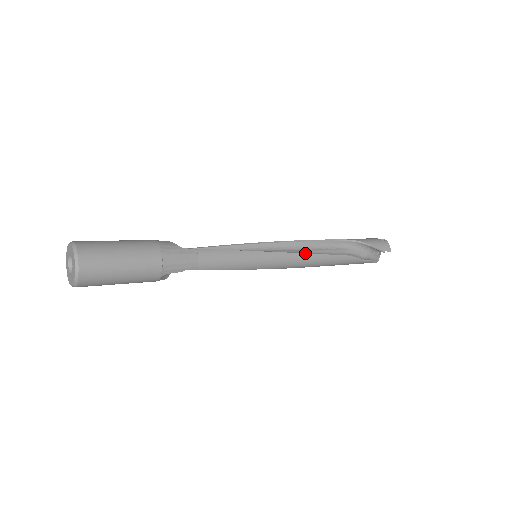
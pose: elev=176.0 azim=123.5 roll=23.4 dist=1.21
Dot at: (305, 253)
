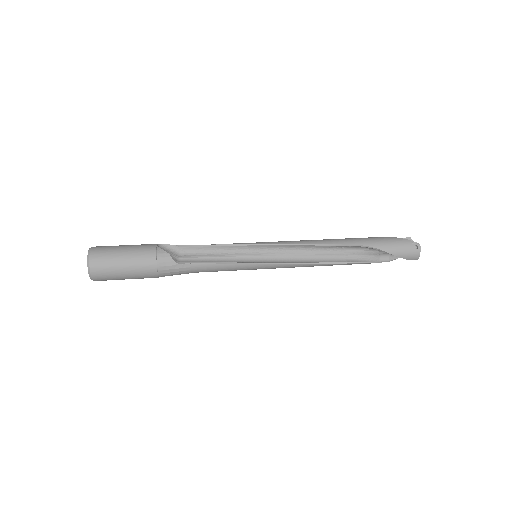
Dot at: (304, 264)
